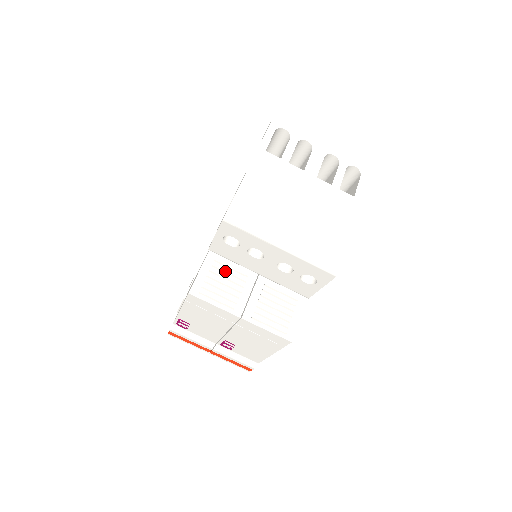
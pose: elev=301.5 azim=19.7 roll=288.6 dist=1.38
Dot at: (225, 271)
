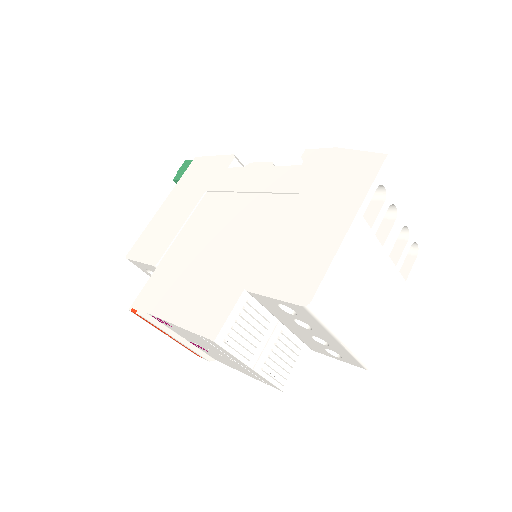
Dot at: (254, 317)
